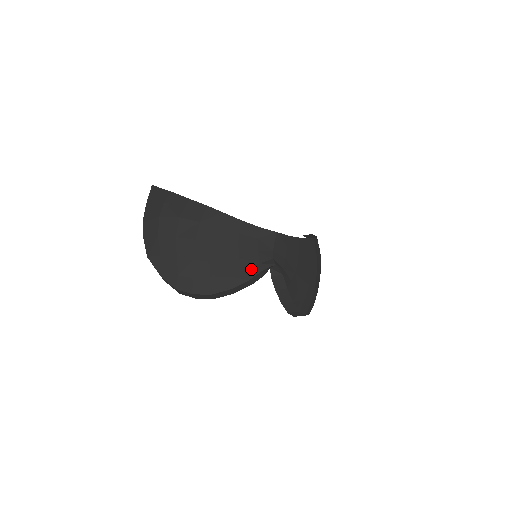
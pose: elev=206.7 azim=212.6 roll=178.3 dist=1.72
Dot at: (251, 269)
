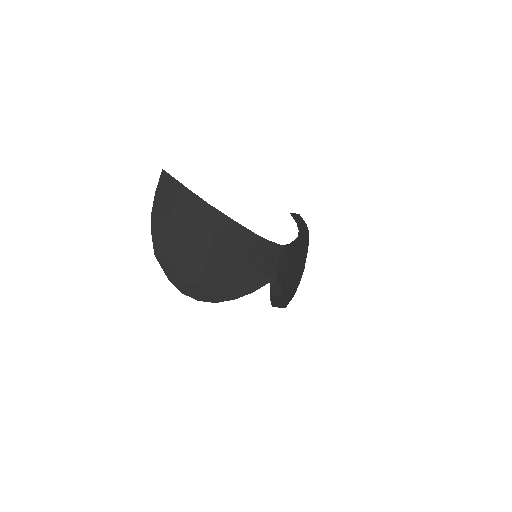
Dot at: (256, 282)
